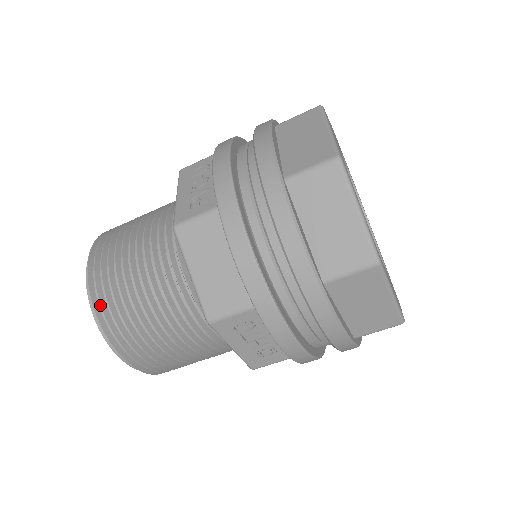
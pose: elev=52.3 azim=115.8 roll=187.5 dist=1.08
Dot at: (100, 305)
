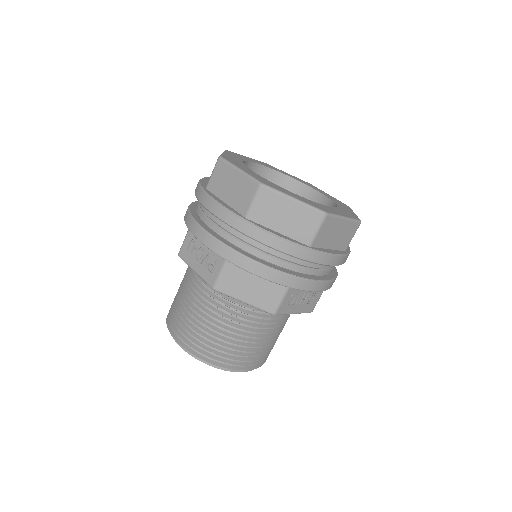
Dot at: (211, 358)
